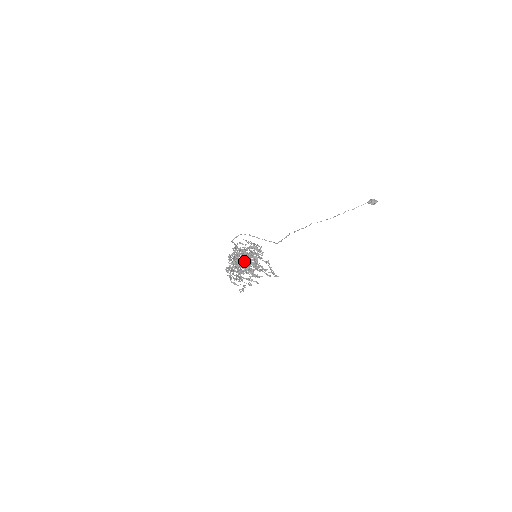
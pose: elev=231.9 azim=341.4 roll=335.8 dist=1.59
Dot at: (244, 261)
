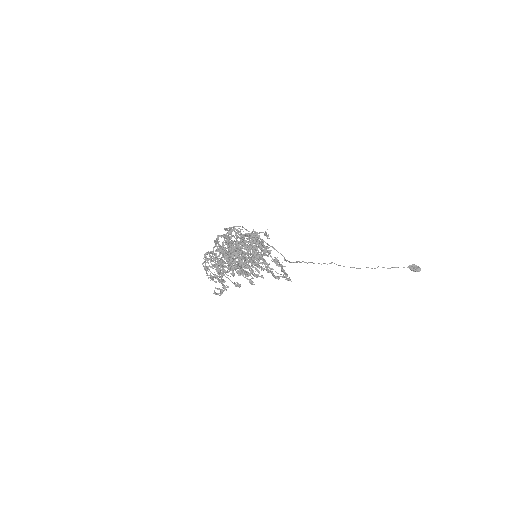
Dot at: (242, 242)
